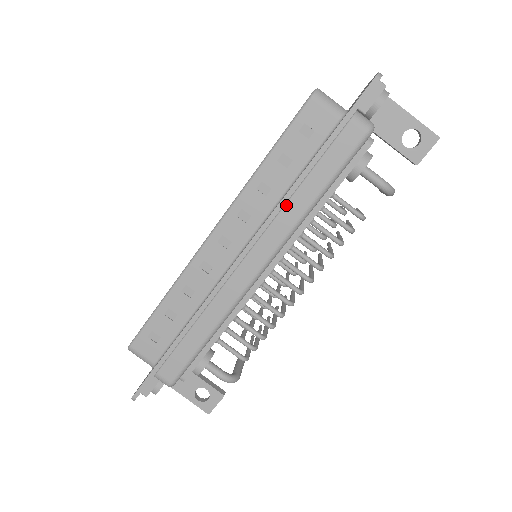
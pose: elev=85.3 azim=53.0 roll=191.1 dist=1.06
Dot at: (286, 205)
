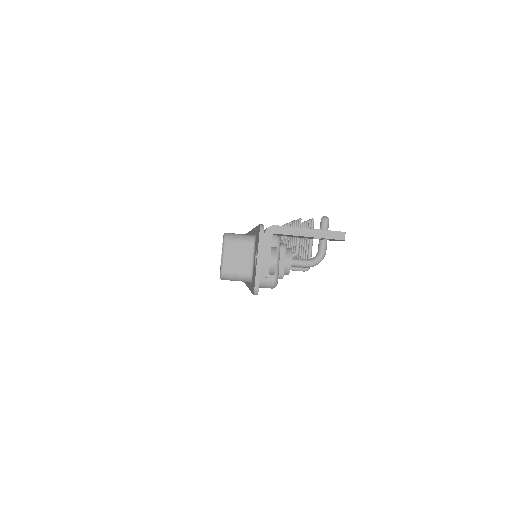
Dot at: occluded
